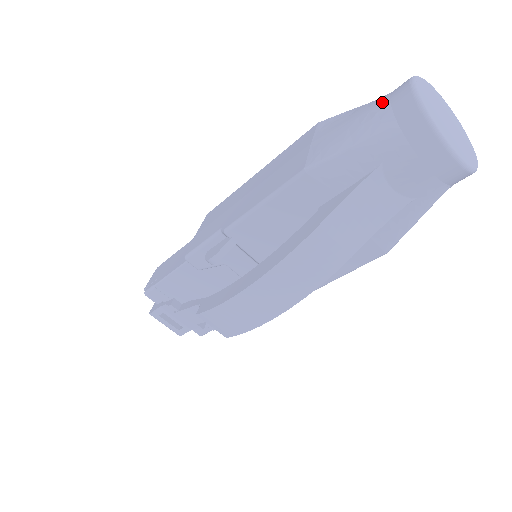
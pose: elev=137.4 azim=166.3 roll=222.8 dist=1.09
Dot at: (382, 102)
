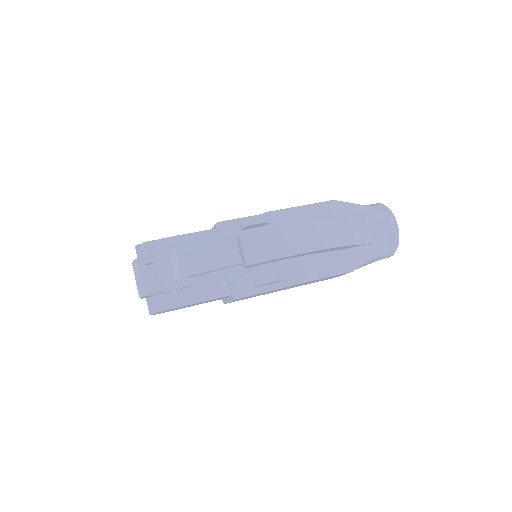
Dot at: occluded
